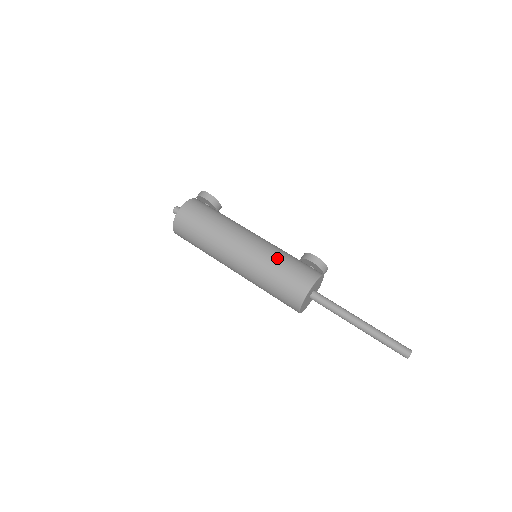
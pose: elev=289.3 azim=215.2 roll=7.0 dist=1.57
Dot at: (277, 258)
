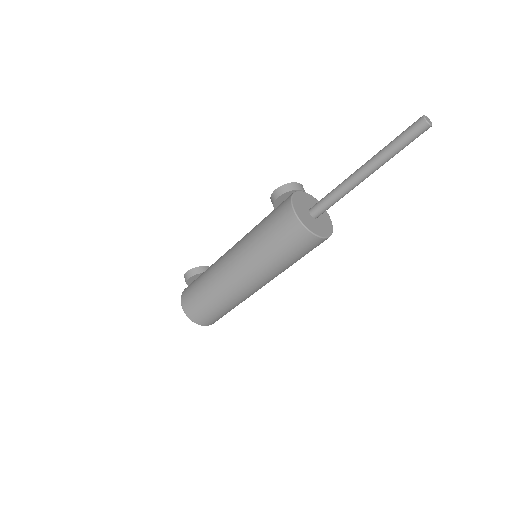
Dot at: (255, 235)
